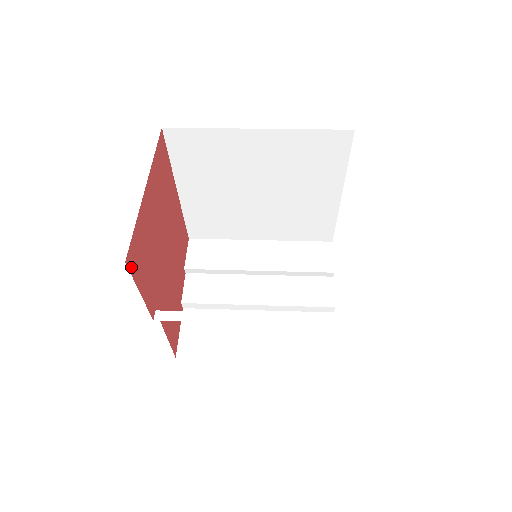
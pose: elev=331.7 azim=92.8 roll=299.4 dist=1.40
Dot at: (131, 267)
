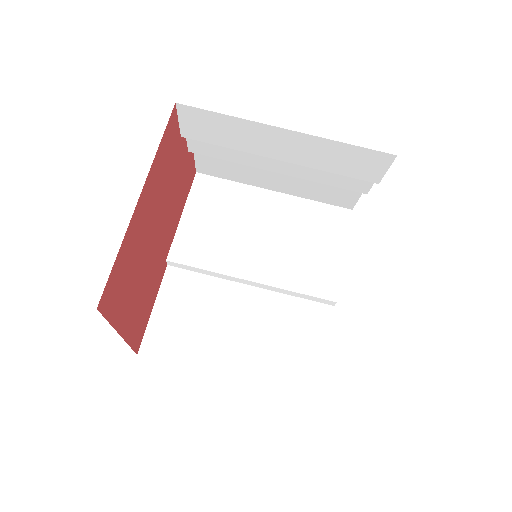
Dot at: (141, 340)
